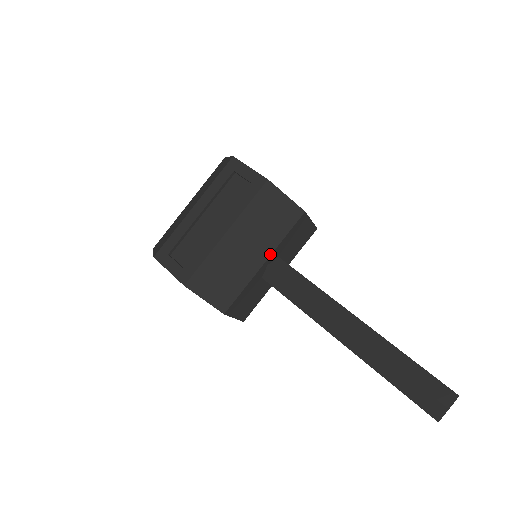
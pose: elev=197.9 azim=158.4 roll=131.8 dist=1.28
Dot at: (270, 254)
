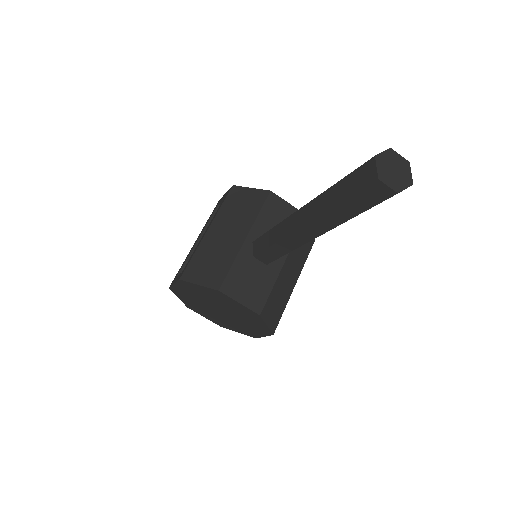
Dot at: (249, 230)
